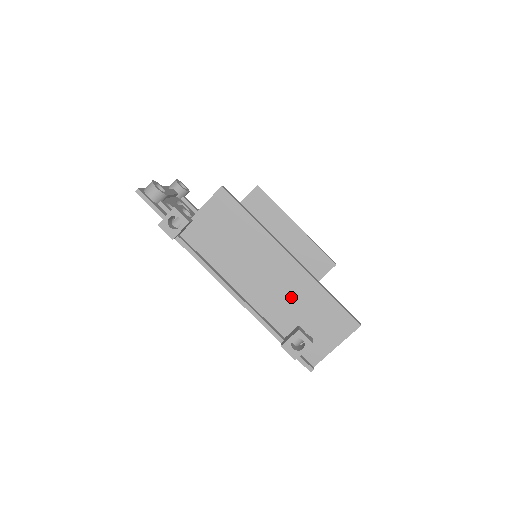
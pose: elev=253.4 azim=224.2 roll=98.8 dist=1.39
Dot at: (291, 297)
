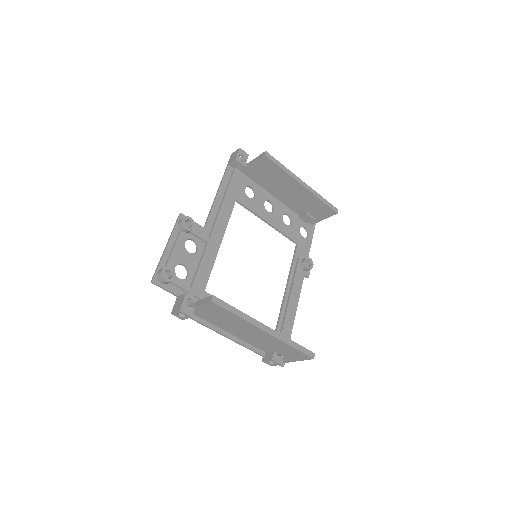
Dot at: (268, 343)
